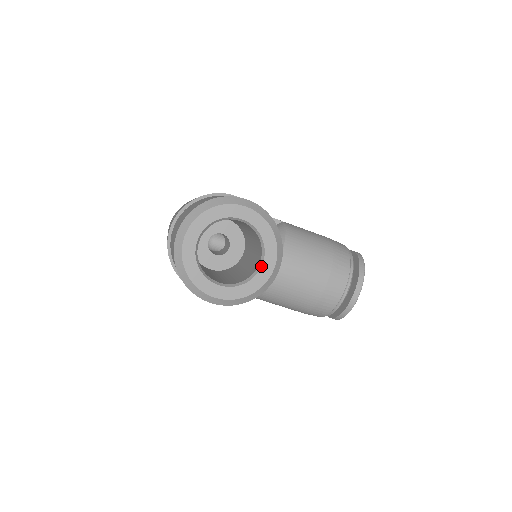
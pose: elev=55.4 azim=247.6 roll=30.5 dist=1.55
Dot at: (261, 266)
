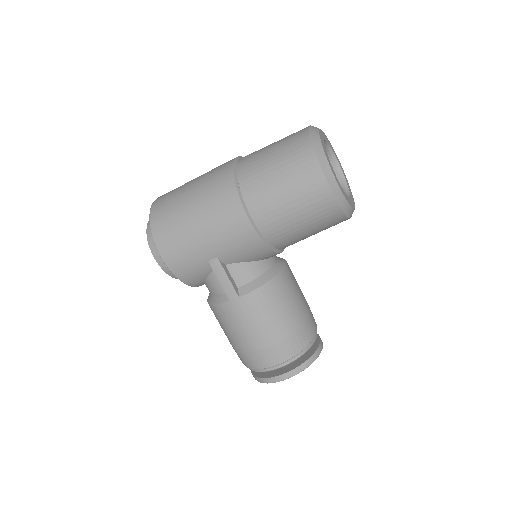
Dot at: (350, 197)
